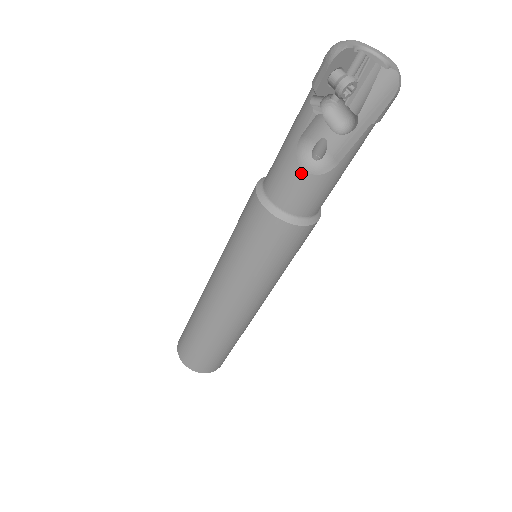
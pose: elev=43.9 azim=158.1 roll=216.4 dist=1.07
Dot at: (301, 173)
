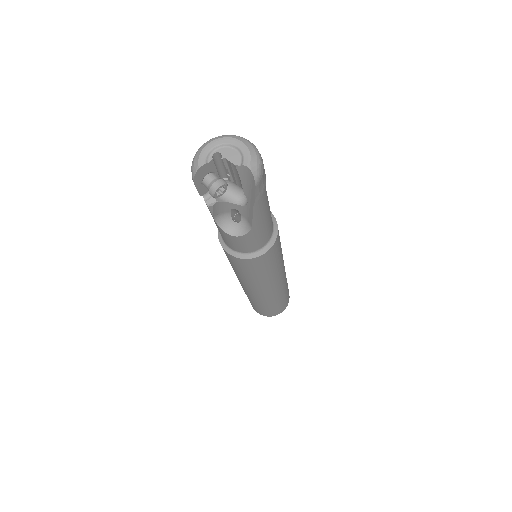
Dot at: (231, 237)
